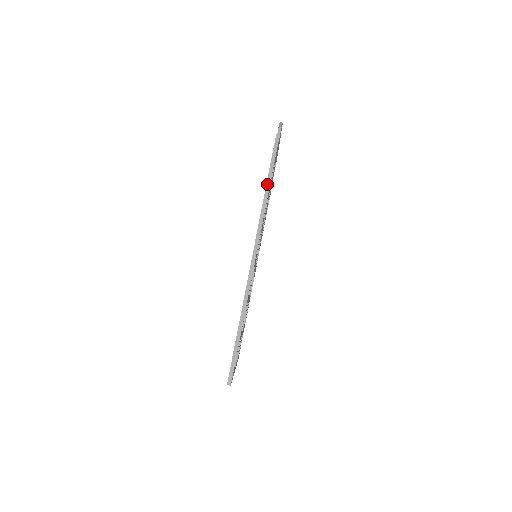
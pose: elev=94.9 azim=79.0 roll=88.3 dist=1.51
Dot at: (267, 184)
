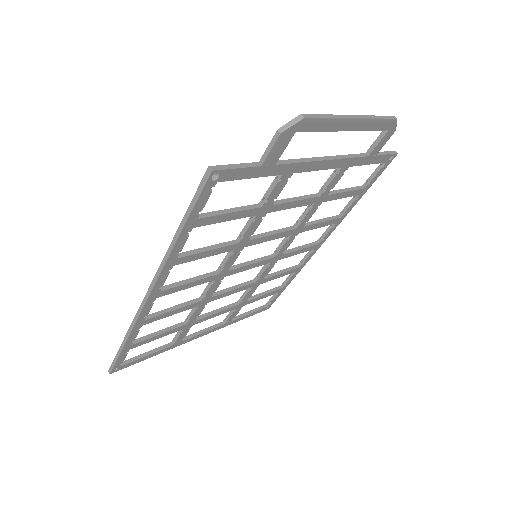
Dot at: (178, 229)
